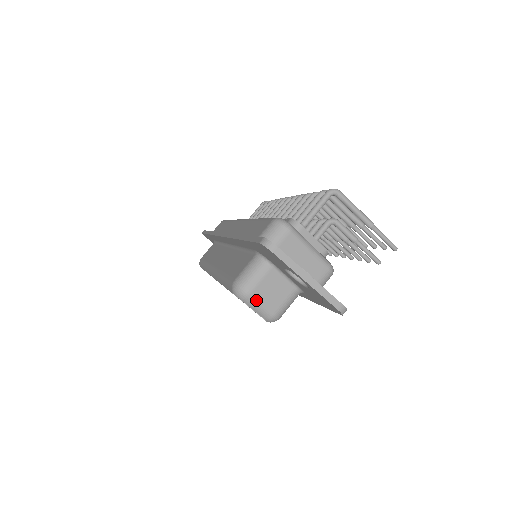
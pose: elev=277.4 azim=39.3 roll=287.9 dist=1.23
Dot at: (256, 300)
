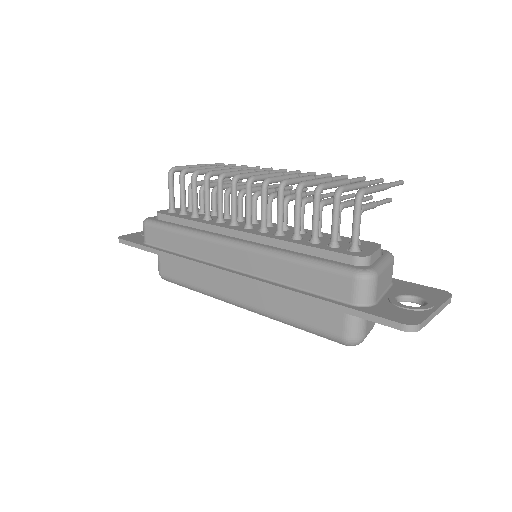
Dot at: (367, 334)
